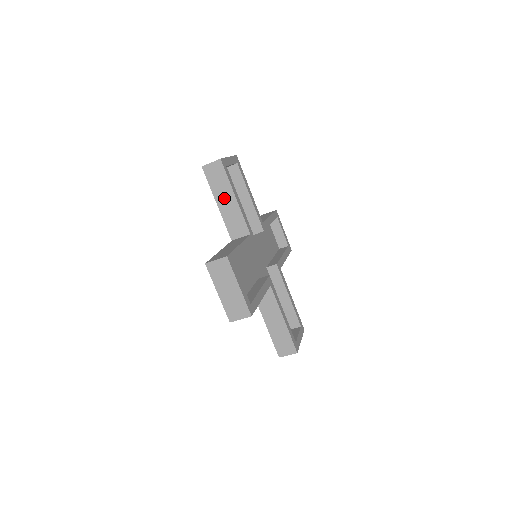
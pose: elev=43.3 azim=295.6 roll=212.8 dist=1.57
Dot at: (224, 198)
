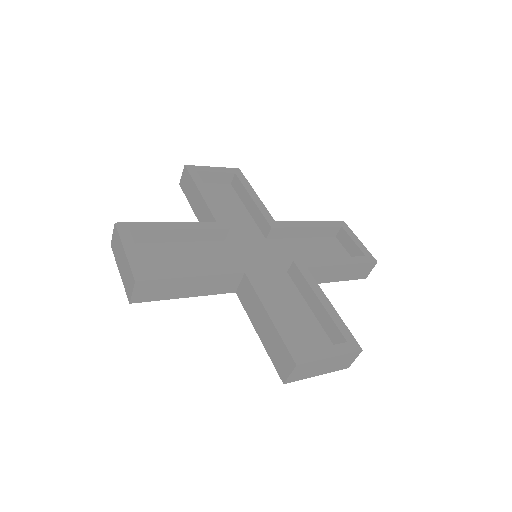
Dot at: (185, 289)
